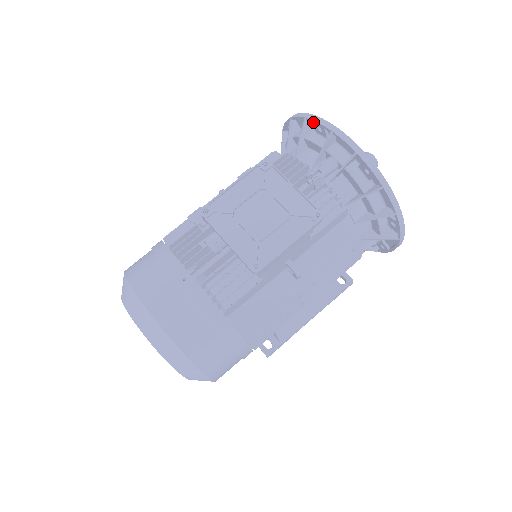
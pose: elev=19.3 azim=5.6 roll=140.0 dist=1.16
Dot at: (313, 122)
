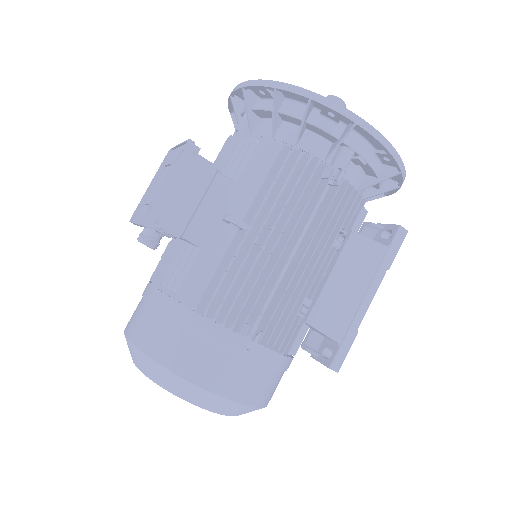
Dot at: (230, 108)
